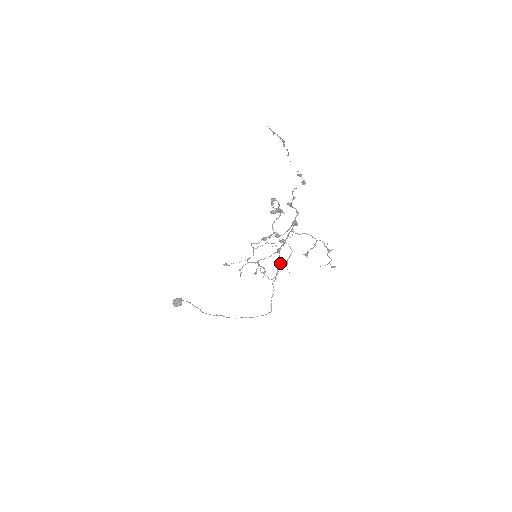
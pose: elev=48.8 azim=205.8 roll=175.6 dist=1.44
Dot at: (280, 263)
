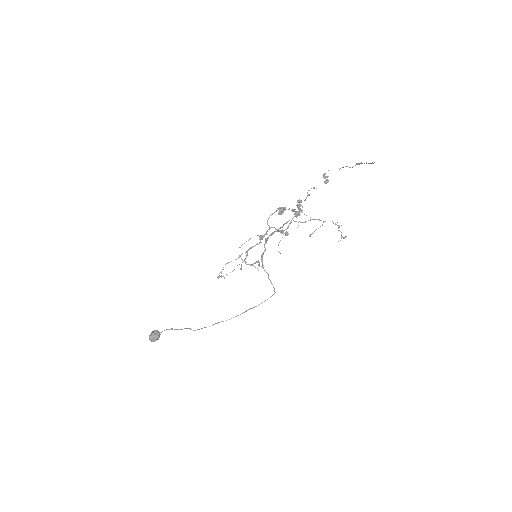
Dot at: (265, 249)
